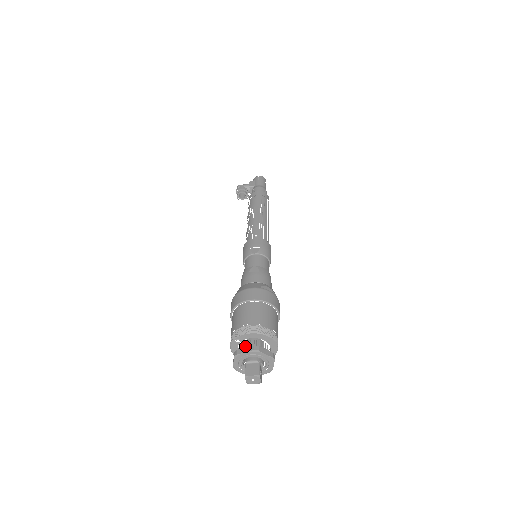
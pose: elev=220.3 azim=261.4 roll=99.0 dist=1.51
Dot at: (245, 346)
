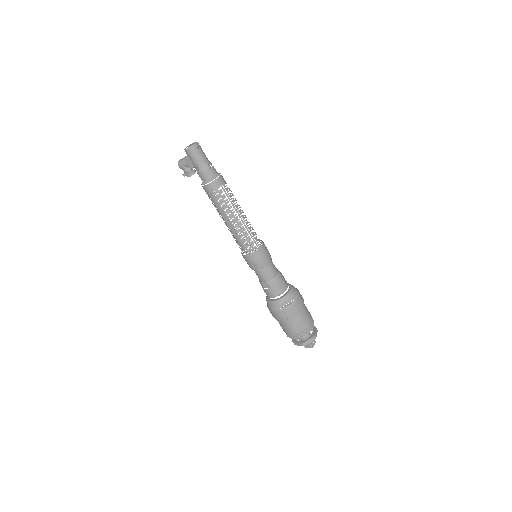
Dot at: occluded
